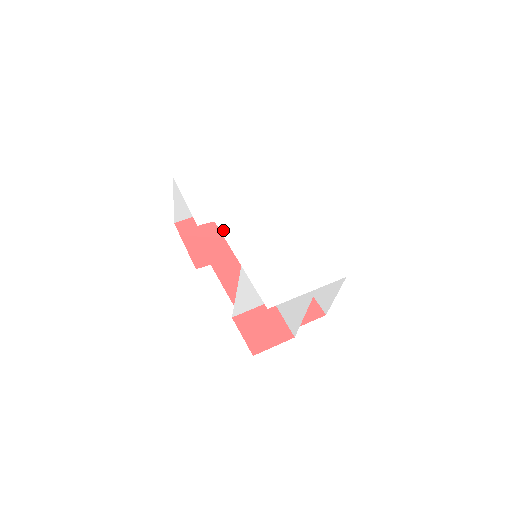
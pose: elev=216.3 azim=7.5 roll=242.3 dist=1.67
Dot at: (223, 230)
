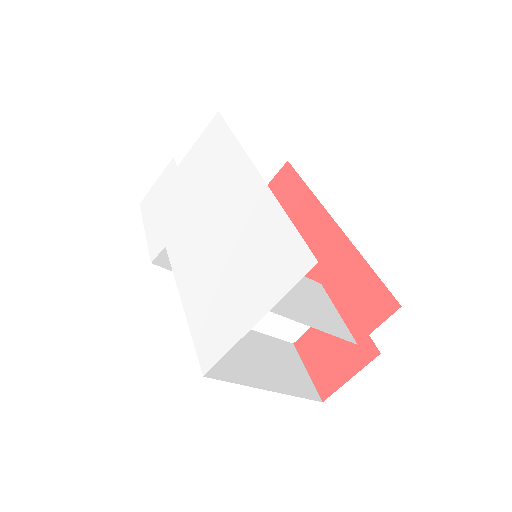
Dot at: (171, 256)
